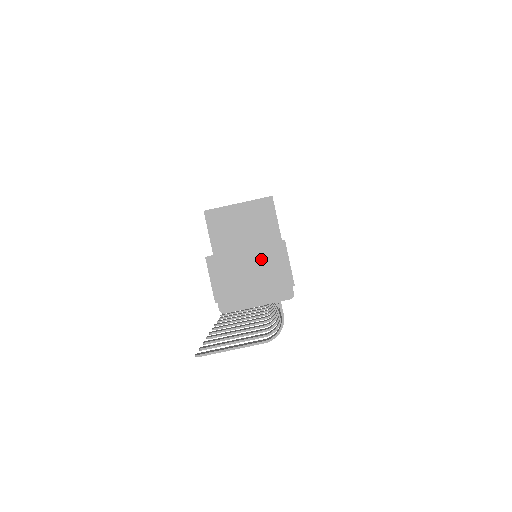
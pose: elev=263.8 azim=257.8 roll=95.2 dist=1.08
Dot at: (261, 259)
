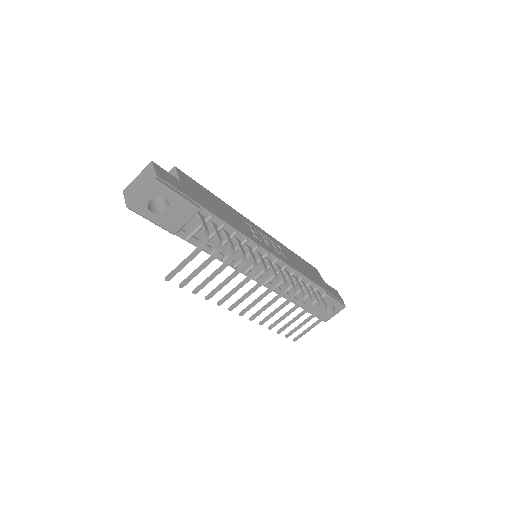
Dot at: (143, 175)
